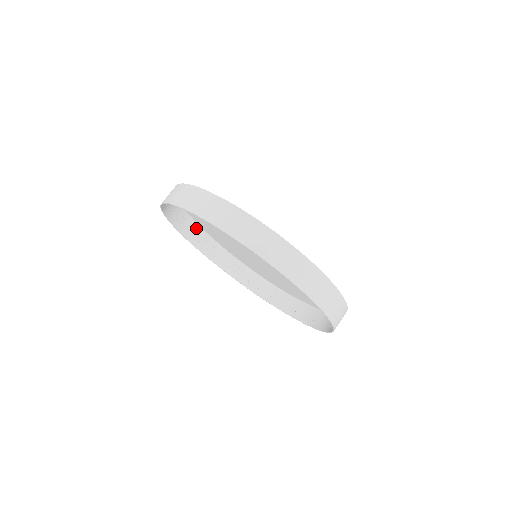
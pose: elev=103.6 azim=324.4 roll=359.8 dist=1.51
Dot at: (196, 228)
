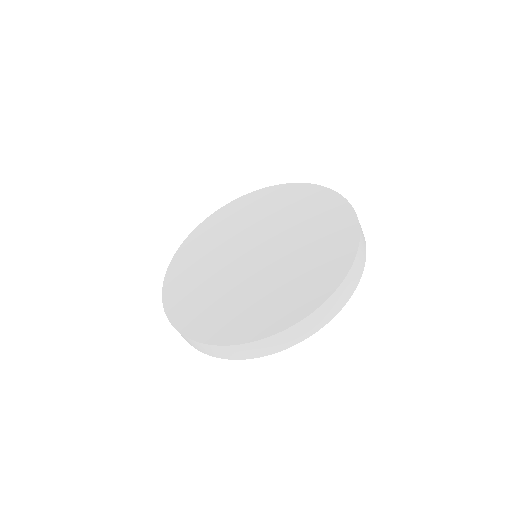
Dot at: occluded
